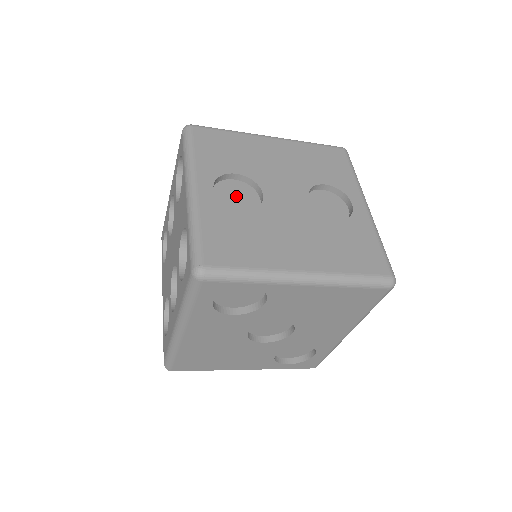
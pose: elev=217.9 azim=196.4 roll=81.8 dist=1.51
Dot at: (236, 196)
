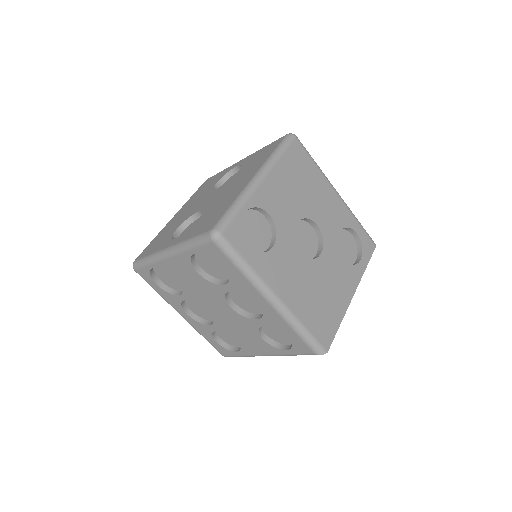
Dot at: occluded
